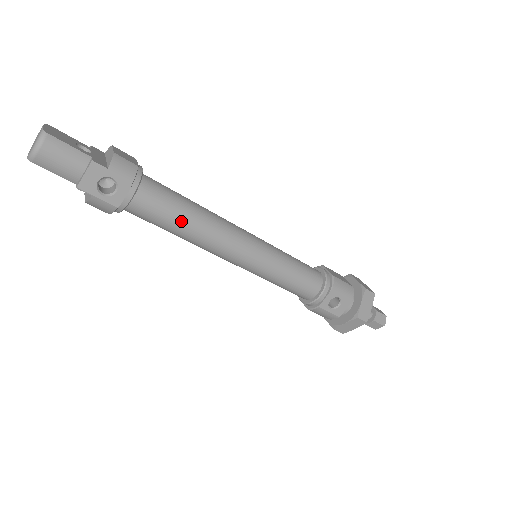
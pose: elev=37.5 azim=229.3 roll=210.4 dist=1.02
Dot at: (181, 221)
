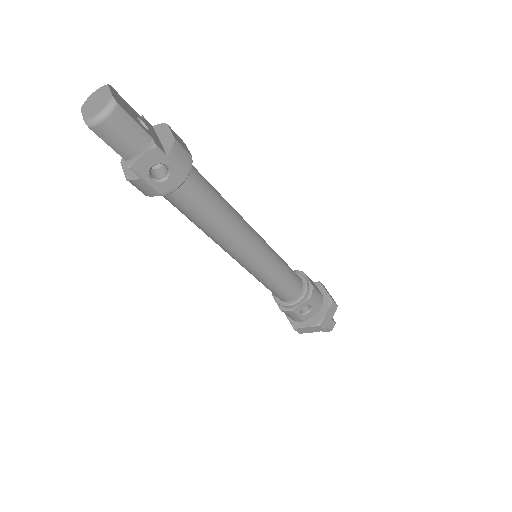
Dot at: (211, 217)
